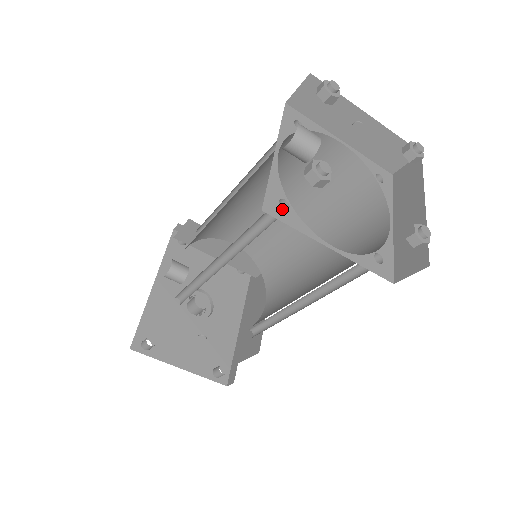
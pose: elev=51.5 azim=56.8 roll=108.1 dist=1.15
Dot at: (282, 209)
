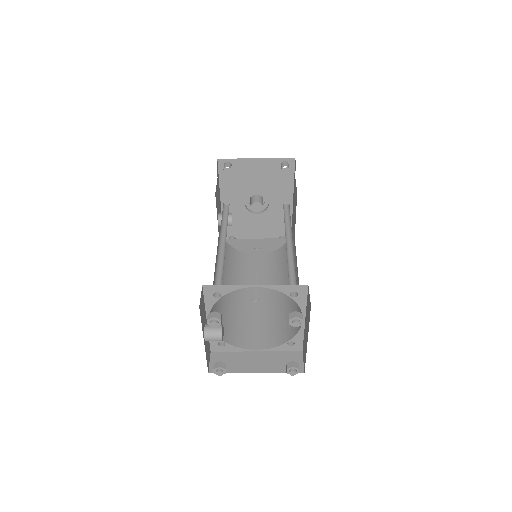
Dot at: (221, 346)
